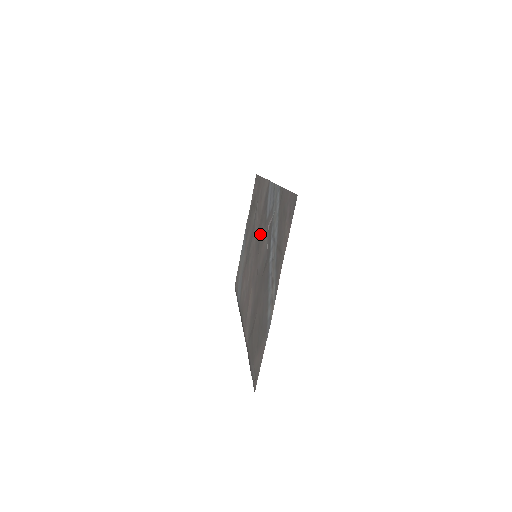
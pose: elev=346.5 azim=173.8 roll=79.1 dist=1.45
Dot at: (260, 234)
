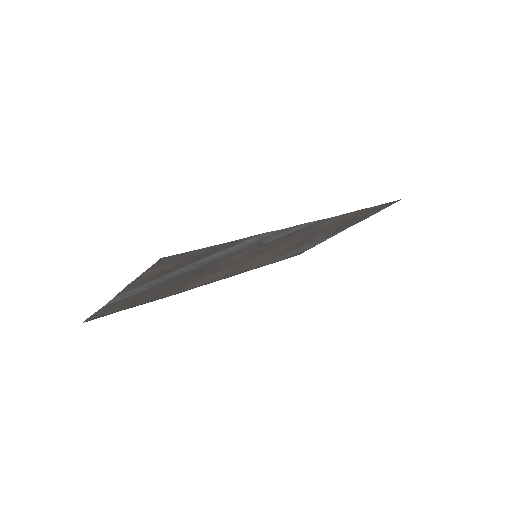
Dot at: (269, 246)
